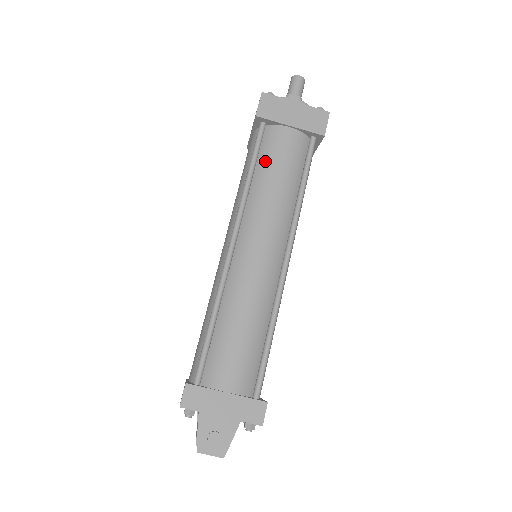
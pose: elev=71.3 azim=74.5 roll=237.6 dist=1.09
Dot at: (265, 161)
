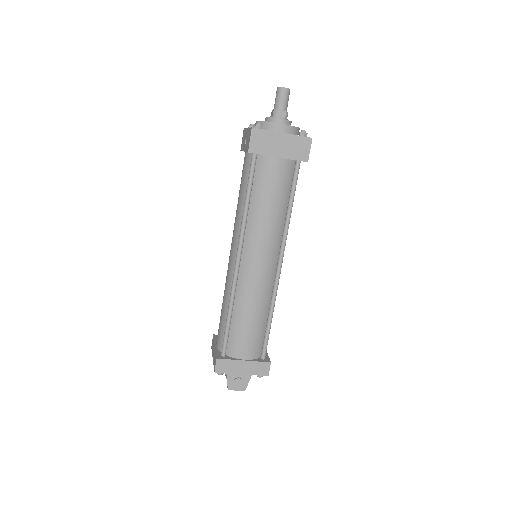
Dot at: (259, 190)
